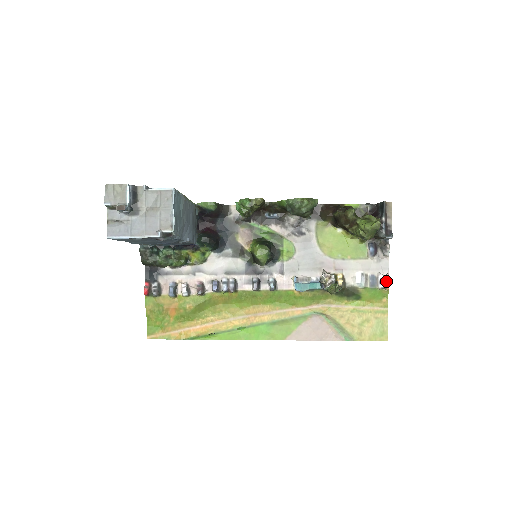
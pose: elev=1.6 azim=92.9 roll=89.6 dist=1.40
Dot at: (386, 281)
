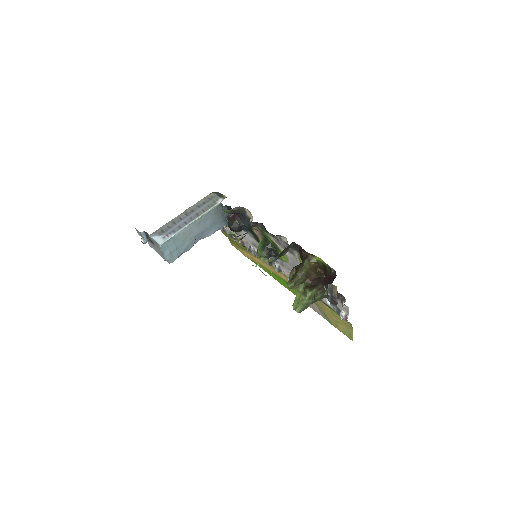
Dot at: (346, 318)
